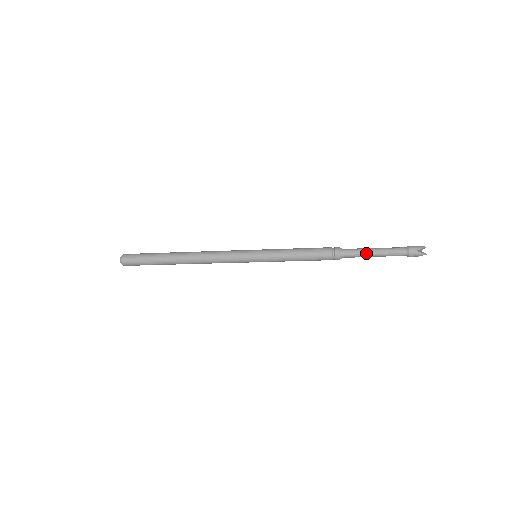
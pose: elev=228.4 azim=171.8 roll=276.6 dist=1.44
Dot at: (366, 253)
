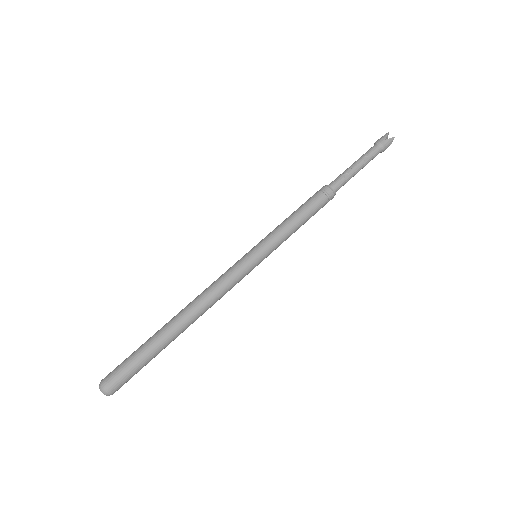
Dot at: (350, 172)
